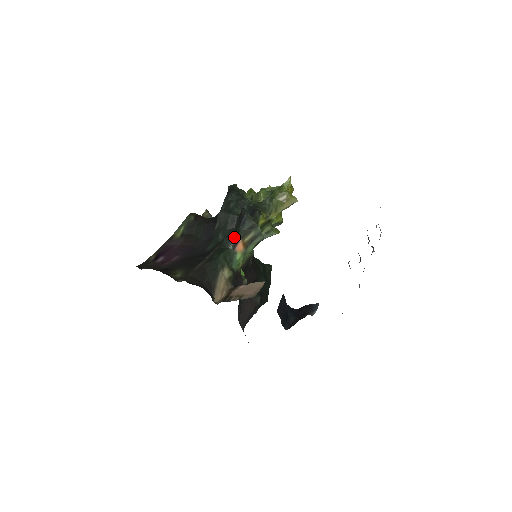
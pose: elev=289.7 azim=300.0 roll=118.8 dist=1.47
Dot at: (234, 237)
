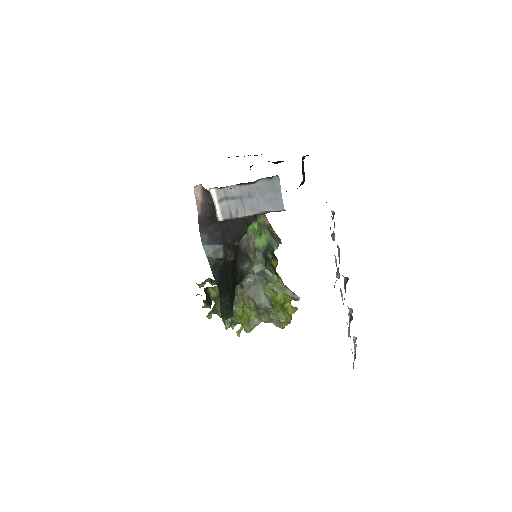
Dot at: occluded
